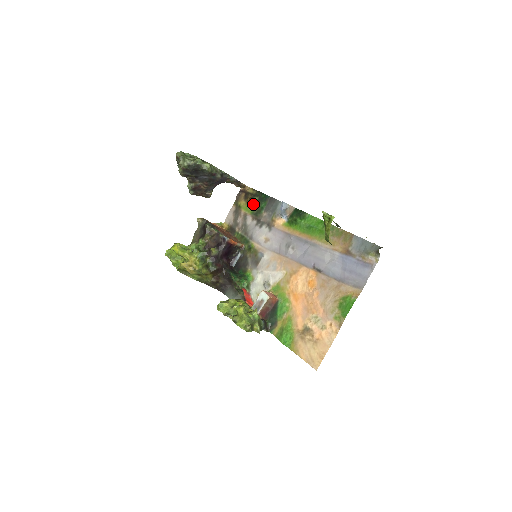
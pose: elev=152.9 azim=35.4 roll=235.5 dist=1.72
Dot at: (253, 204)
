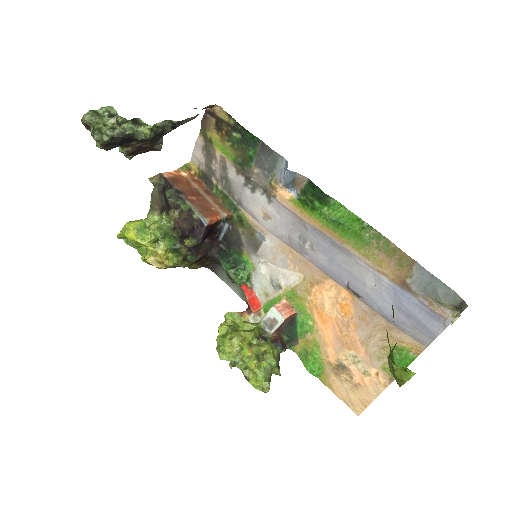
Dot at: (233, 145)
